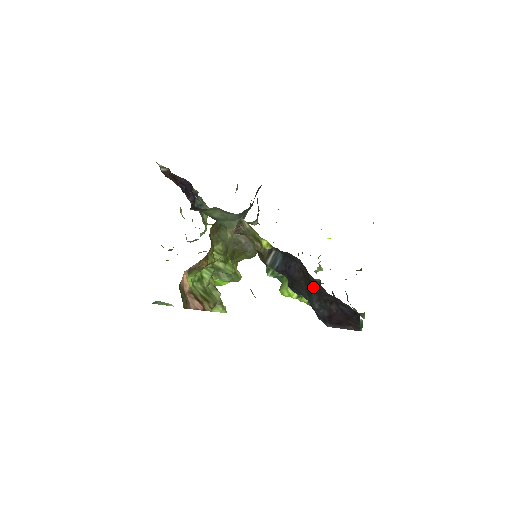
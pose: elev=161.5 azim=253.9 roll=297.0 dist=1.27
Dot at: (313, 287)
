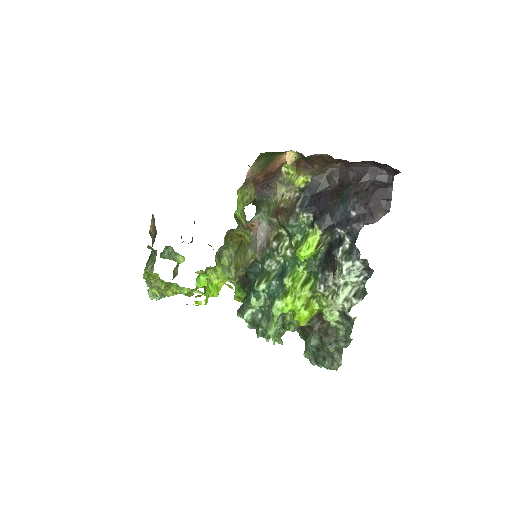
Dot at: (350, 185)
